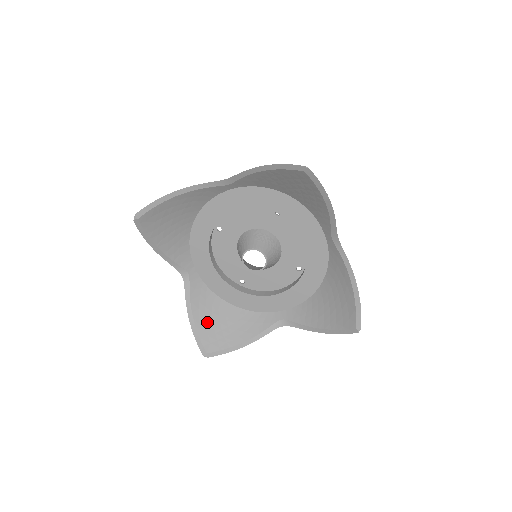
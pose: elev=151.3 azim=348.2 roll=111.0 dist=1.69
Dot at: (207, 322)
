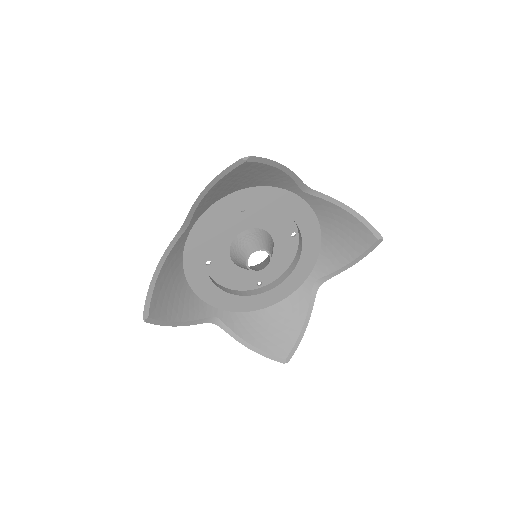
Dot at: (164, 284)
